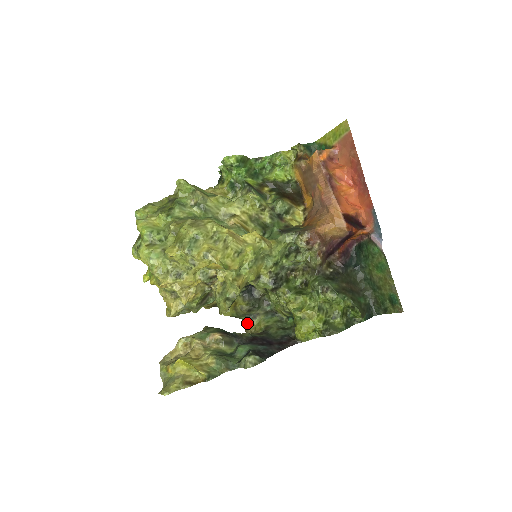
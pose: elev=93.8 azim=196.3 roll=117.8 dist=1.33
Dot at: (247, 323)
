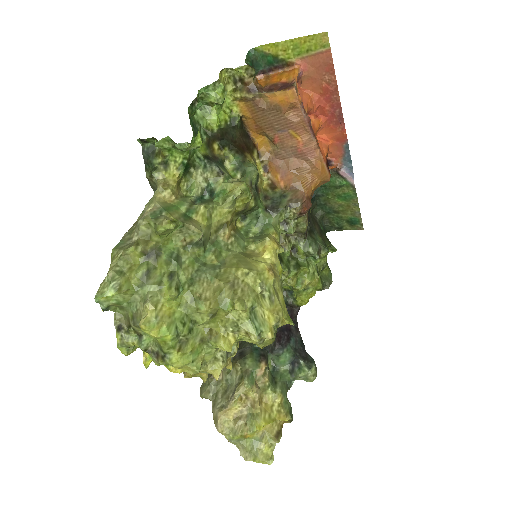
Dot at: occluded
